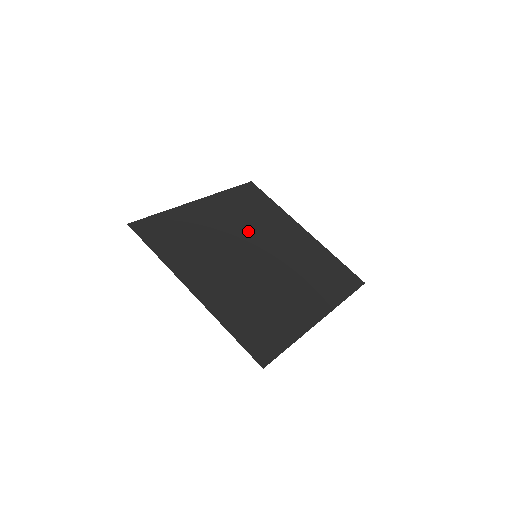
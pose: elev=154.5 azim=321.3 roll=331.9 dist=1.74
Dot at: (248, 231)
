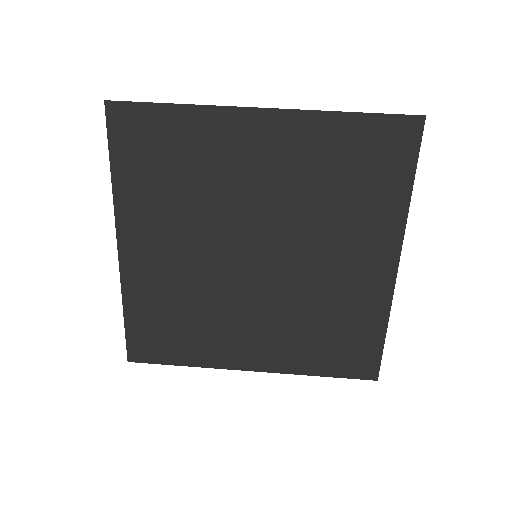
Dot at: (289, 213)
